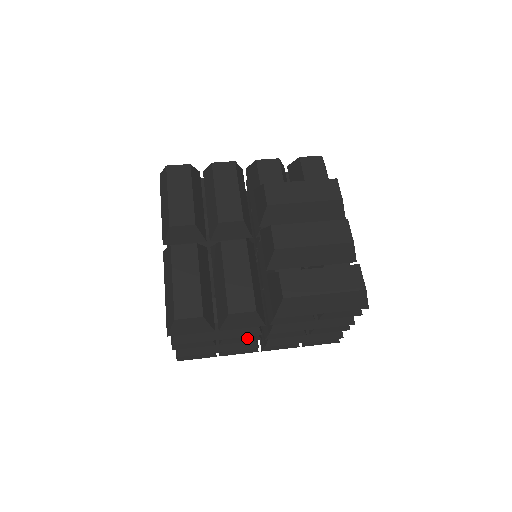
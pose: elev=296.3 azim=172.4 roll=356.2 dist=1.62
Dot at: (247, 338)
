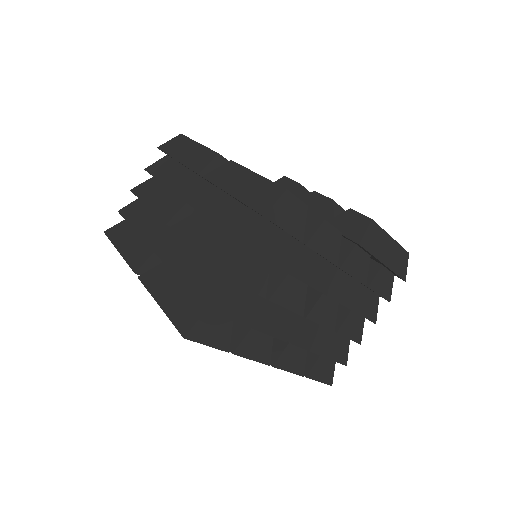
Dot at: (294, 304)
